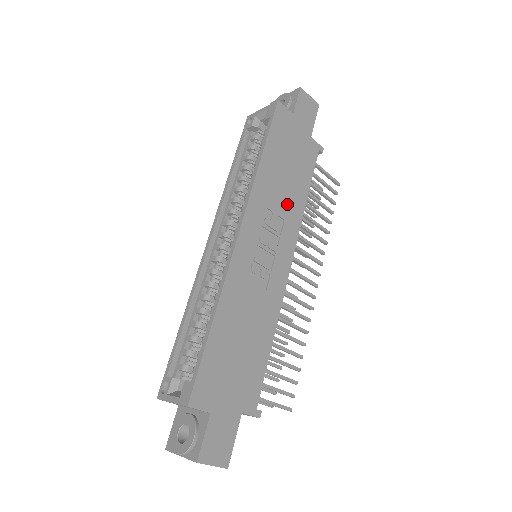
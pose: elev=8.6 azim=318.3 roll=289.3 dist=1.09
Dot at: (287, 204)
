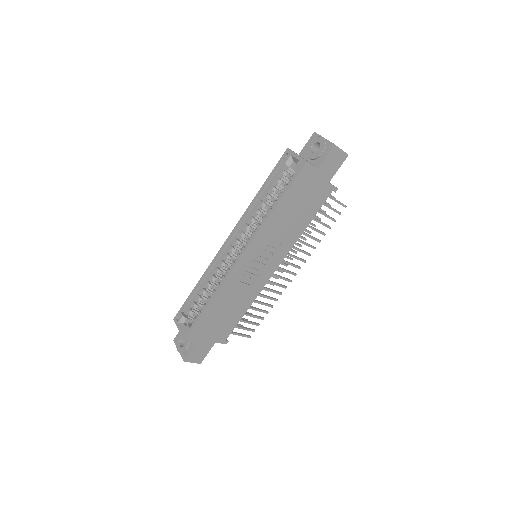
Dot at: (287, 234)
